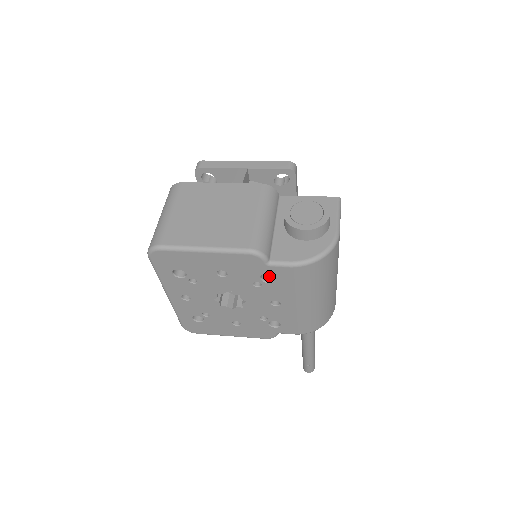
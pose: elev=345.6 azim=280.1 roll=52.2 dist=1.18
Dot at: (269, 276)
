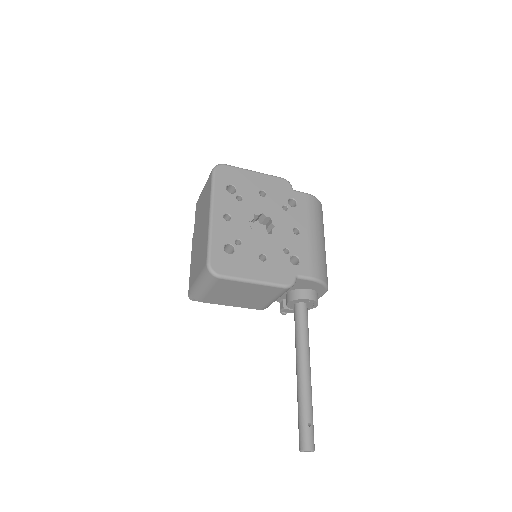
Dot at: occluded
